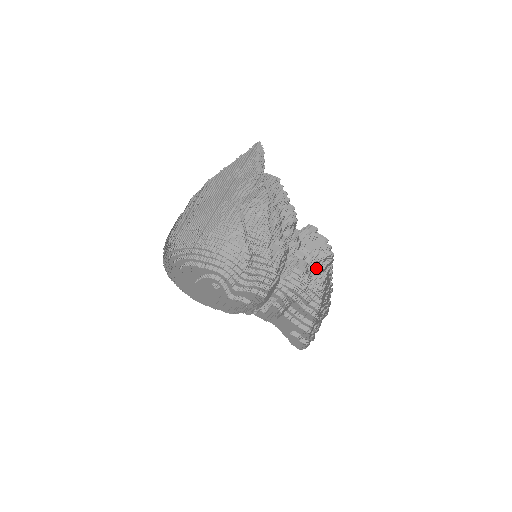
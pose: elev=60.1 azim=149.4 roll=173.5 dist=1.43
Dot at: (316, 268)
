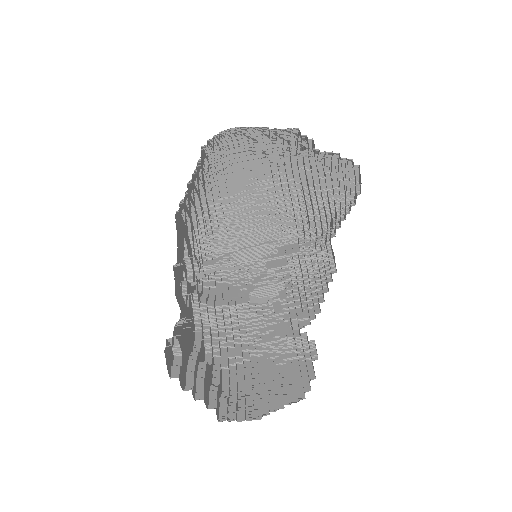
Dot at: (271, 390)
